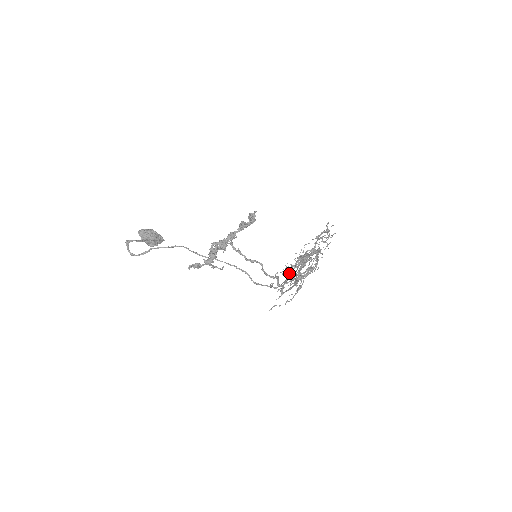
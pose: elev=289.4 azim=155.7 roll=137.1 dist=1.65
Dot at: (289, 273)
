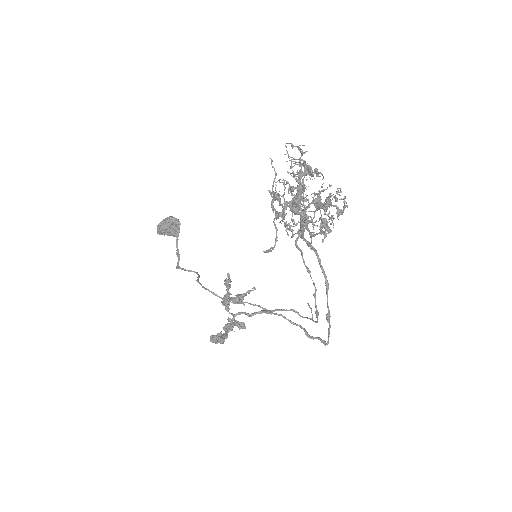
Dot at: occluded
